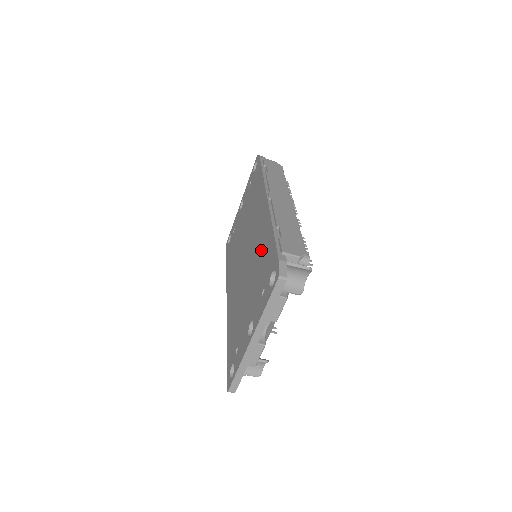
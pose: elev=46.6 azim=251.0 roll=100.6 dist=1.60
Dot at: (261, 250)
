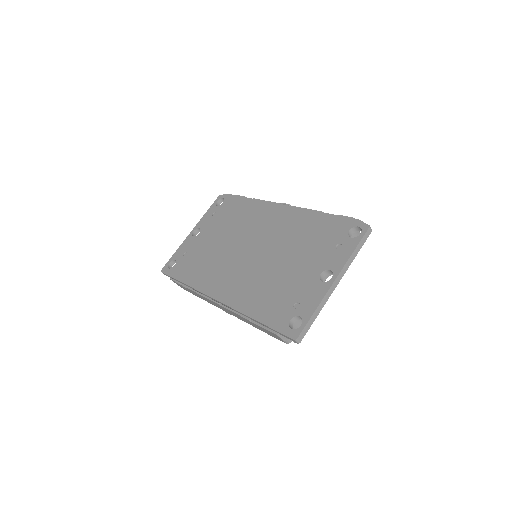
Dot at: (303, 231)
